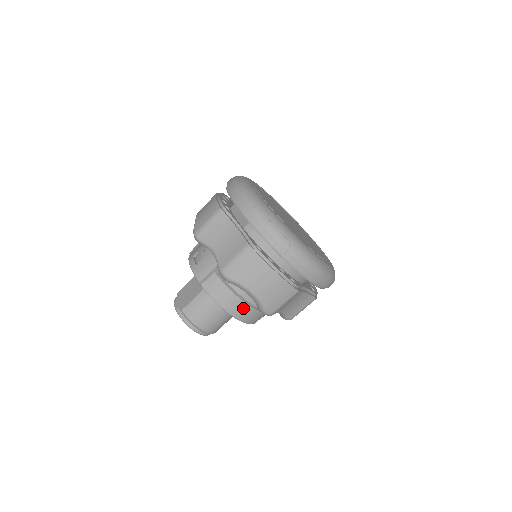
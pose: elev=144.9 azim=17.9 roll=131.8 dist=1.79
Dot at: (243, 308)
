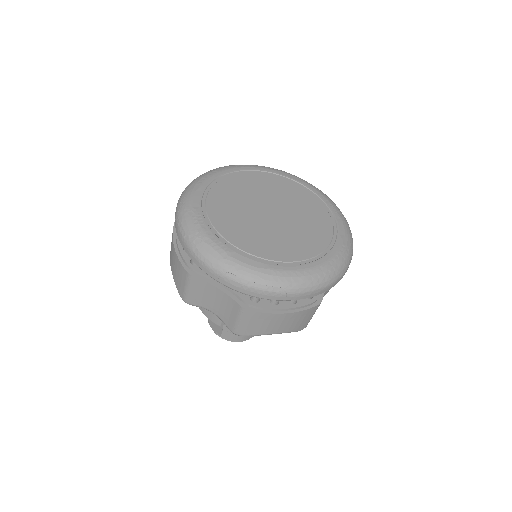
Dot at: occluded
